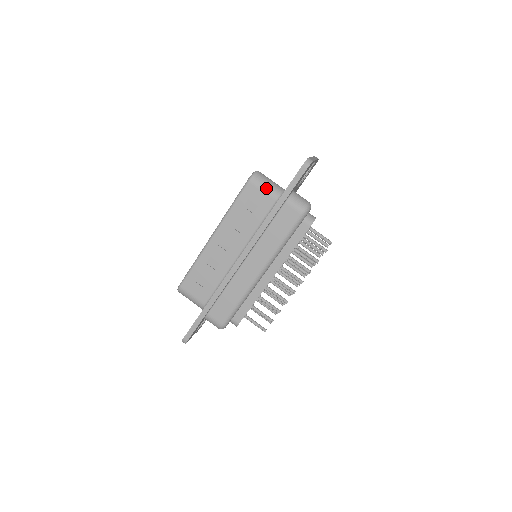
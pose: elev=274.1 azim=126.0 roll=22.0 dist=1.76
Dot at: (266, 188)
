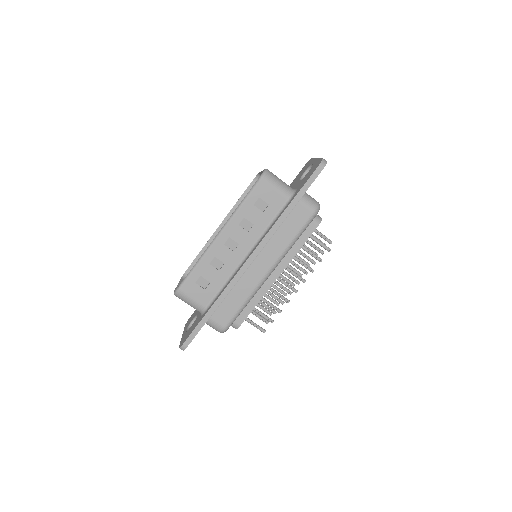
Dot at: (278, 187)
